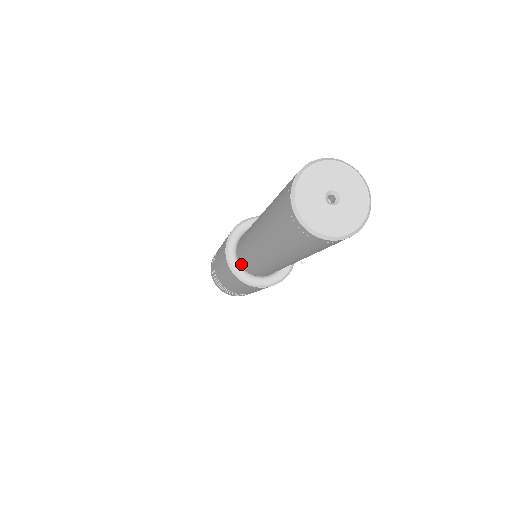
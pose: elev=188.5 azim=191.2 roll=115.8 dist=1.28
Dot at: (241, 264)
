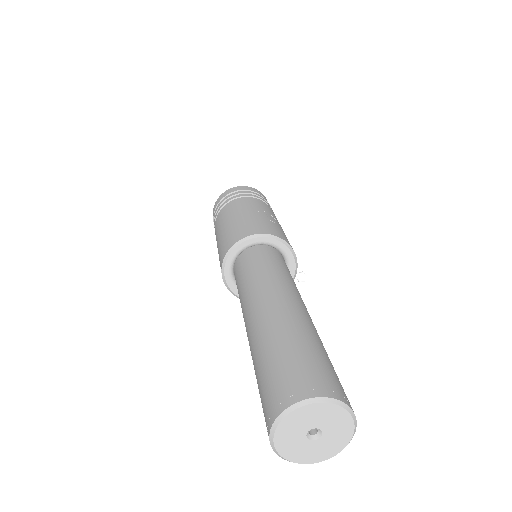
Dot at: occluded
